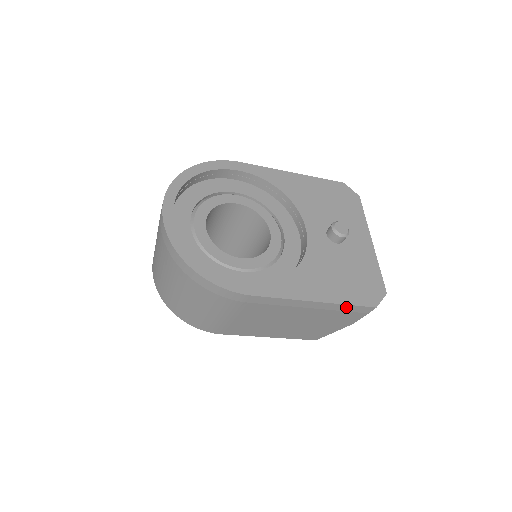
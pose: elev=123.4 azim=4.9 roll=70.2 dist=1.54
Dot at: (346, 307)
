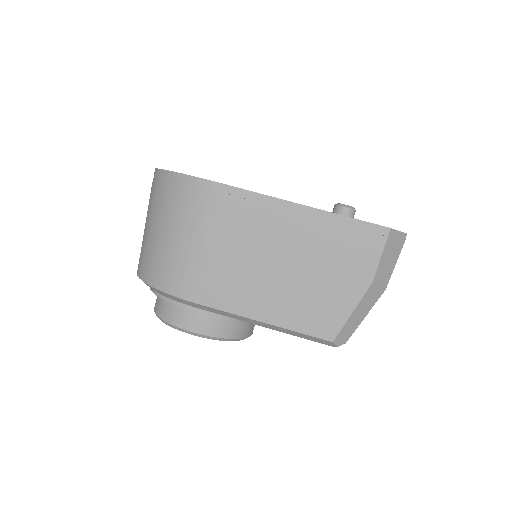
Dot at: (348, 224)
